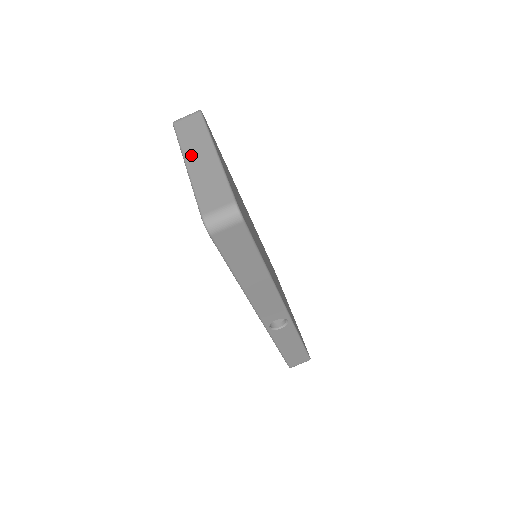
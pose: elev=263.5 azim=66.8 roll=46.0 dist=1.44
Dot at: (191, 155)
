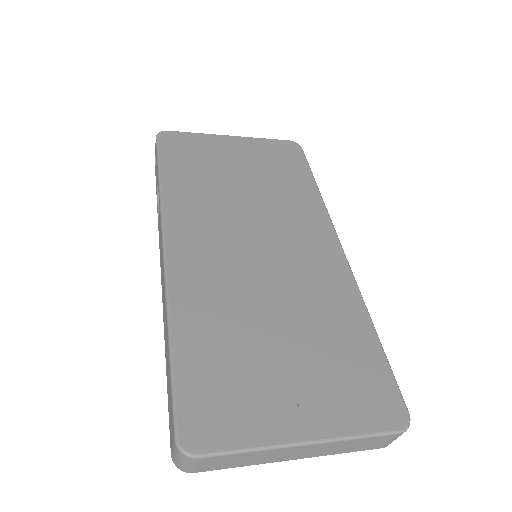
Dot at: (283, 459)
